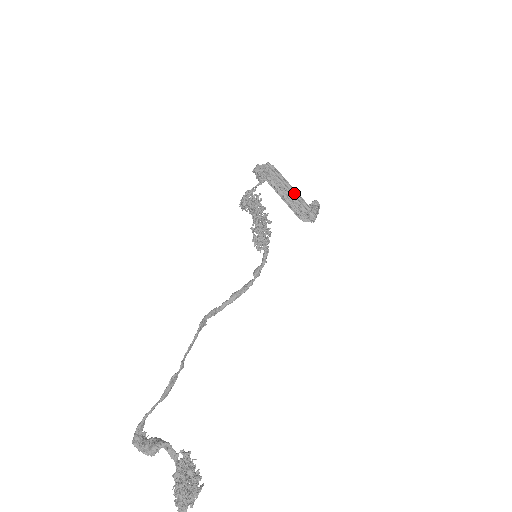
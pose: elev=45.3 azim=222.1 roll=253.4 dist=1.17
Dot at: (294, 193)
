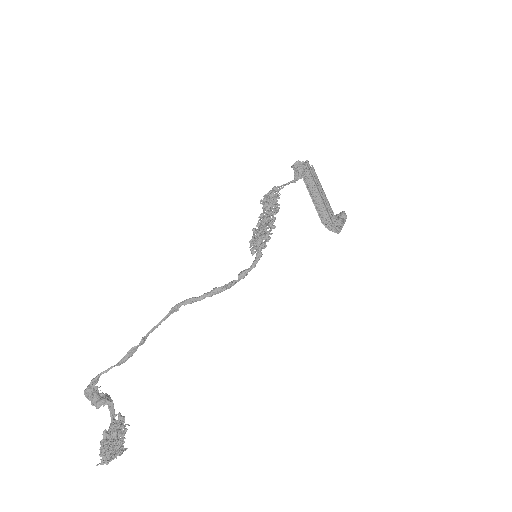
Dot at: (323, 199)
